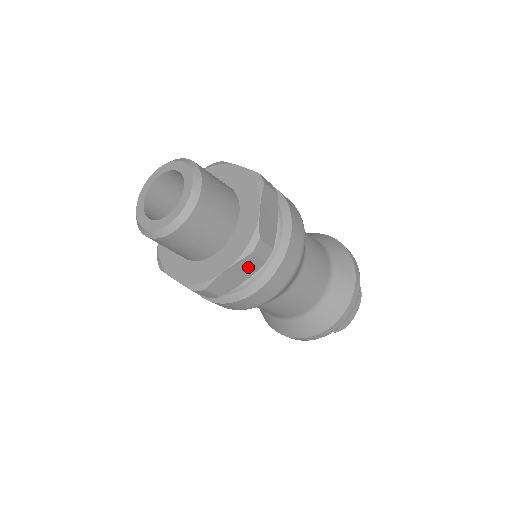
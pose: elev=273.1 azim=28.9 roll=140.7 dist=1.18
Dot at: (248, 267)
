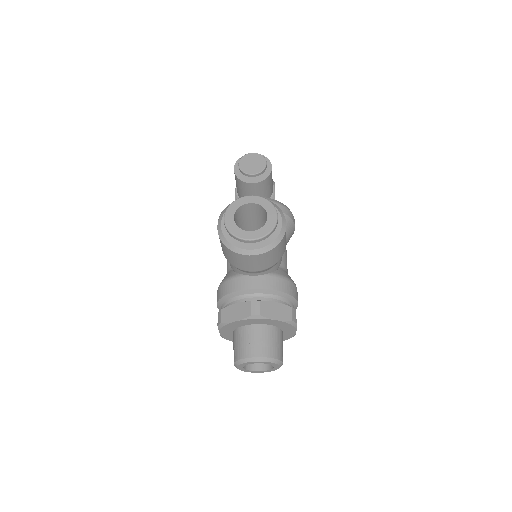
Dot at: occluded
